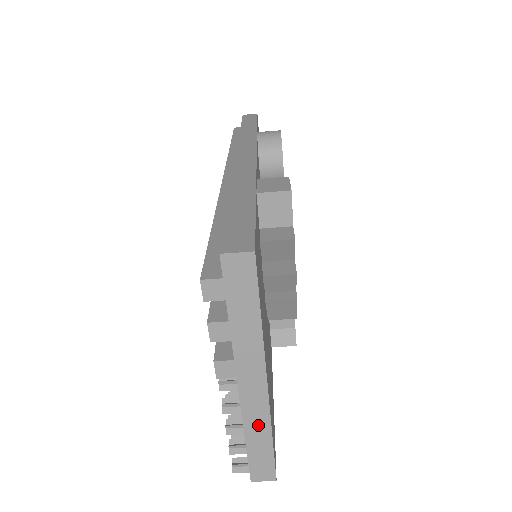
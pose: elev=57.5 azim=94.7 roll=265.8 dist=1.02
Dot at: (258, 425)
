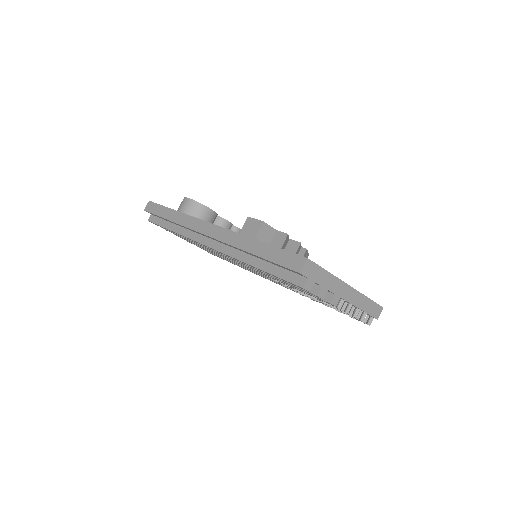
Dot at: (361, 301)
